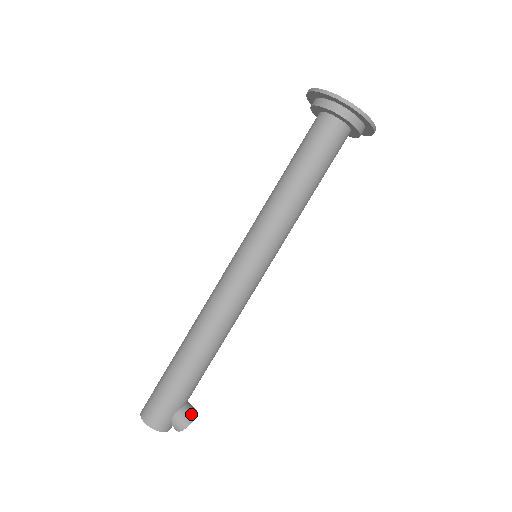
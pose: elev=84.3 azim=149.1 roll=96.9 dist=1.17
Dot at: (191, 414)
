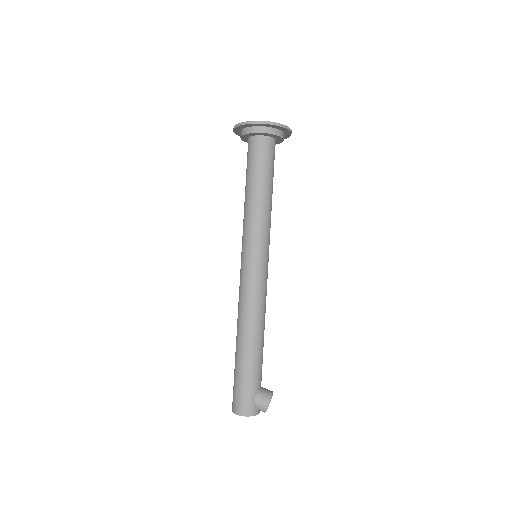
Dot at: (268, 394)
